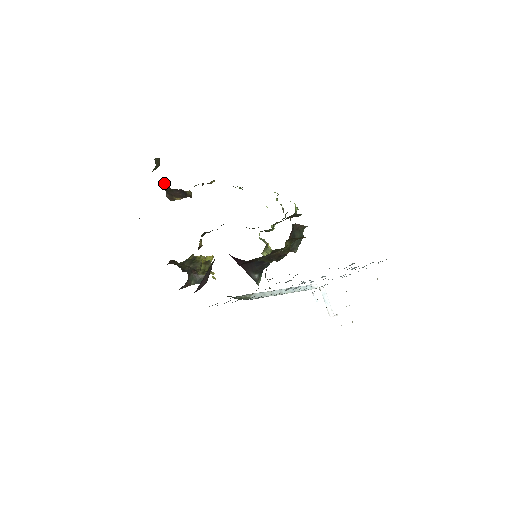
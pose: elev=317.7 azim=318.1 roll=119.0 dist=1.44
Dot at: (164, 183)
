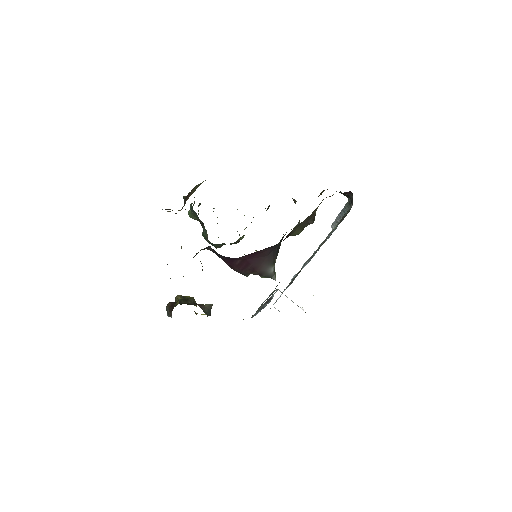
Dot at: occluded
